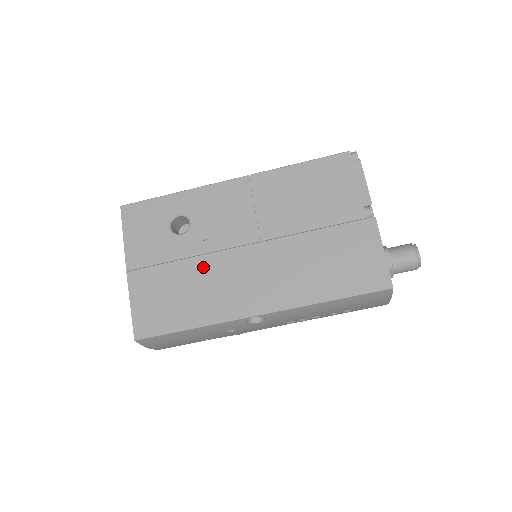
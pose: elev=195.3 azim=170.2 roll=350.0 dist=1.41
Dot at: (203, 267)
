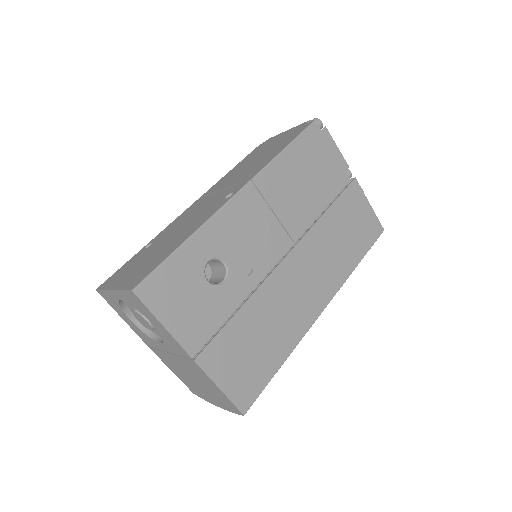
Dot at: (263, 301)
